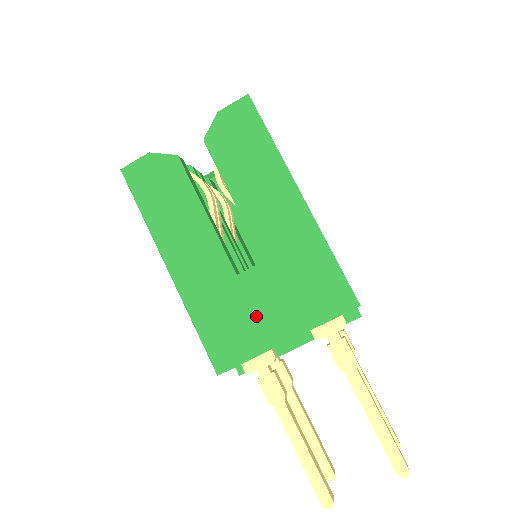
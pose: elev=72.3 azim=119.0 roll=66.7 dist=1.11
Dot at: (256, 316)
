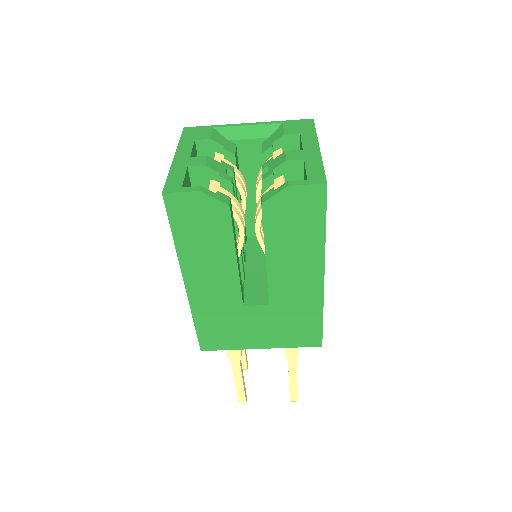
Dot at: (246, 331)
